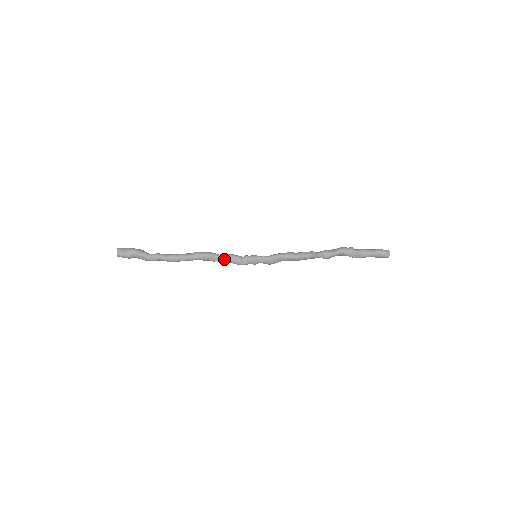
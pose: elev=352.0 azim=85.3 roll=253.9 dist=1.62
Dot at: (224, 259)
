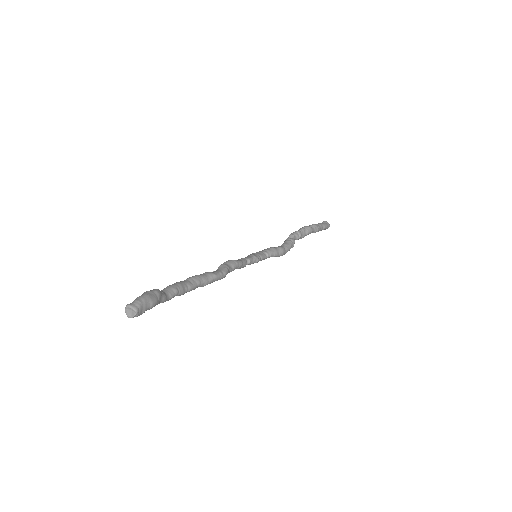
Dot at: (232, 270)
